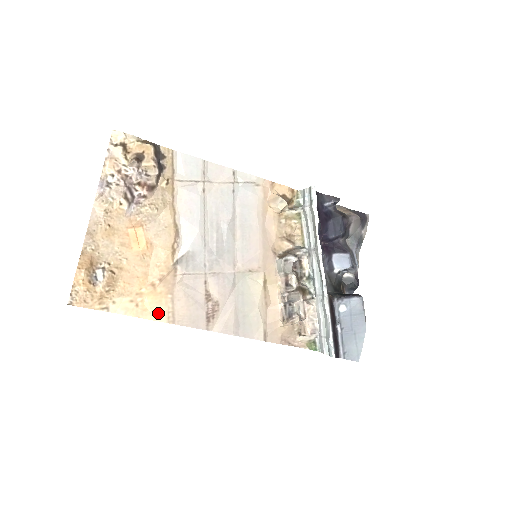
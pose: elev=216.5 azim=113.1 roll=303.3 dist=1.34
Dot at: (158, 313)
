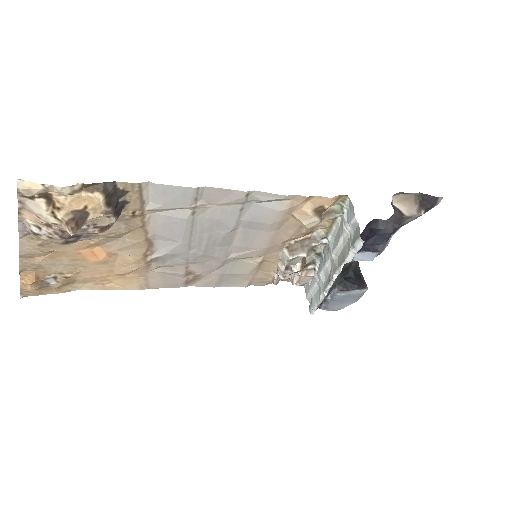
Dot at: (129, 286)
